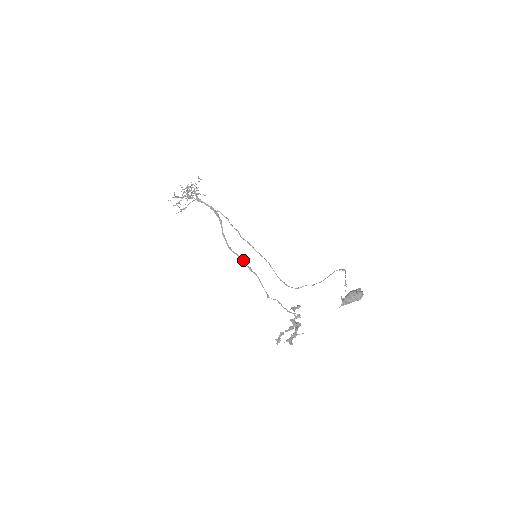
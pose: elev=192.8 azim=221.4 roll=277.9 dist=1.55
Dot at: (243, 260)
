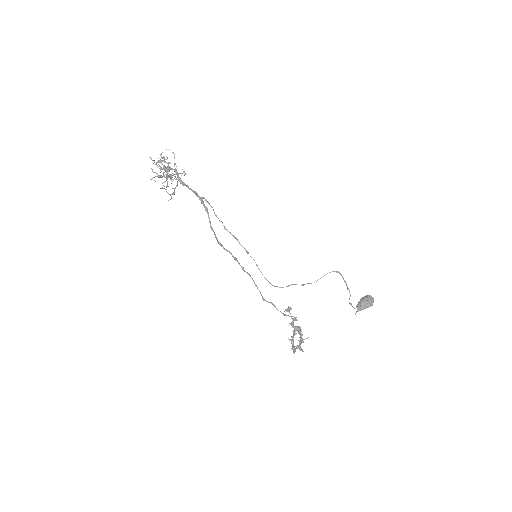
Dot at: (236, 259)
